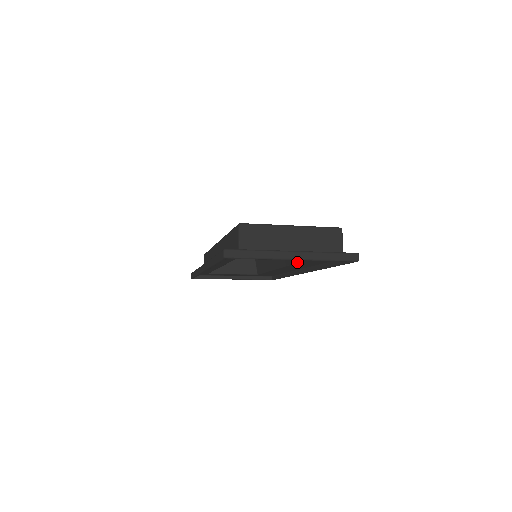
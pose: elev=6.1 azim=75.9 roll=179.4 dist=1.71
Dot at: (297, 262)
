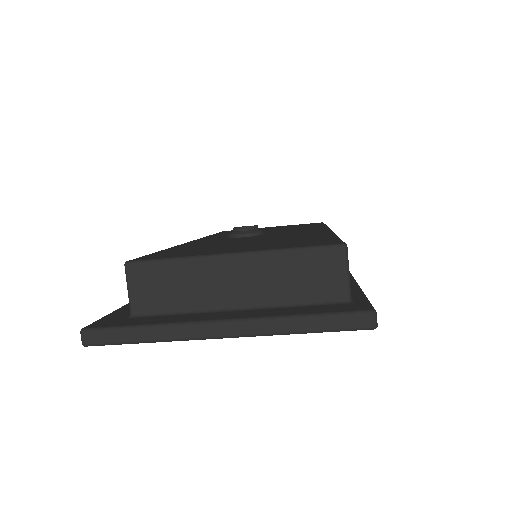
Dot at: occluded
